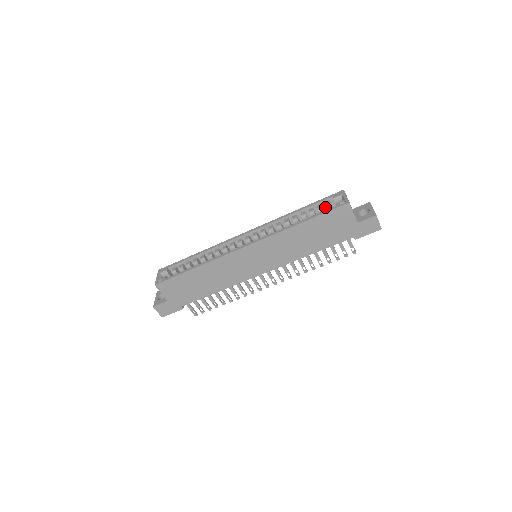
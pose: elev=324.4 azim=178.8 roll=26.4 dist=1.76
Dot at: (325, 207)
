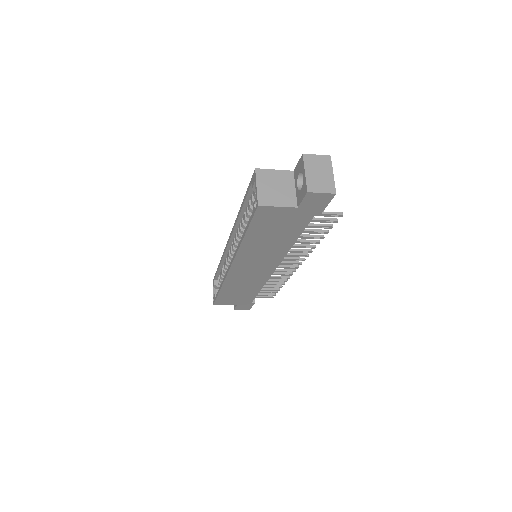
Dot at: occluded
